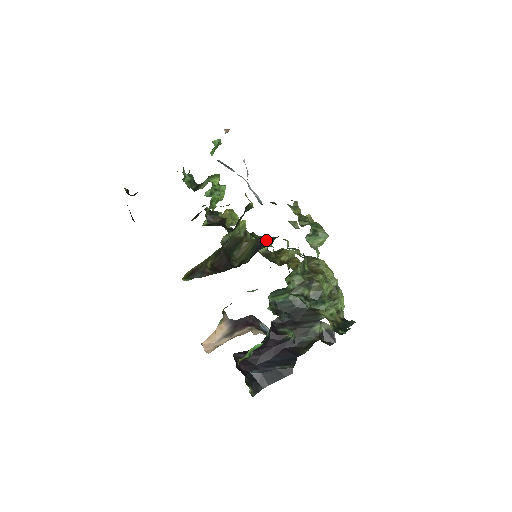
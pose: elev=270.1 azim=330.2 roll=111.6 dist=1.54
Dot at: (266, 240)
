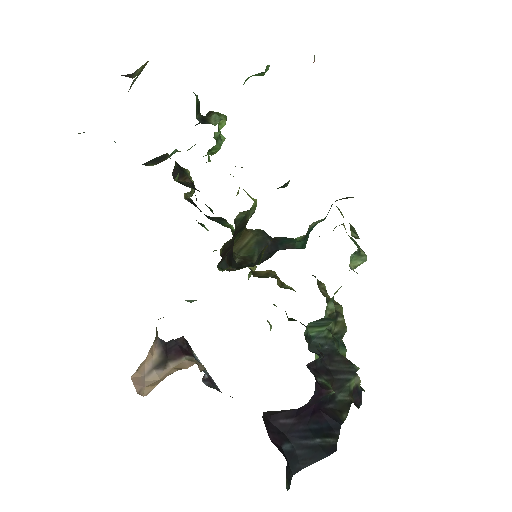
Dot at: (280, 238)
